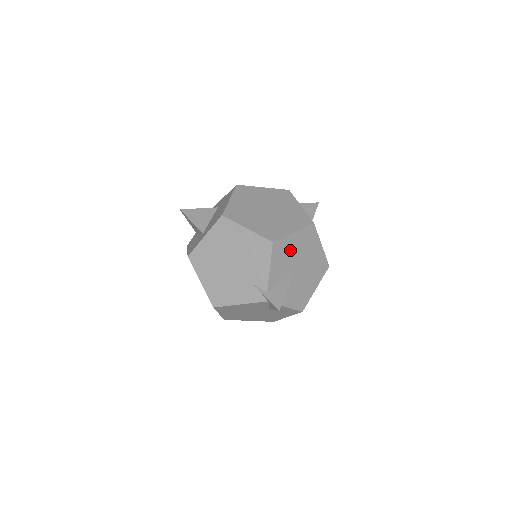
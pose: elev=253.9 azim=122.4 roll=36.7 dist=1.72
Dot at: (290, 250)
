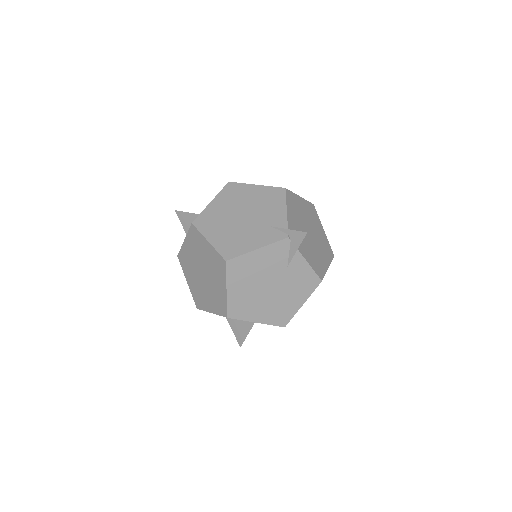
Dot at: (300, 209)
